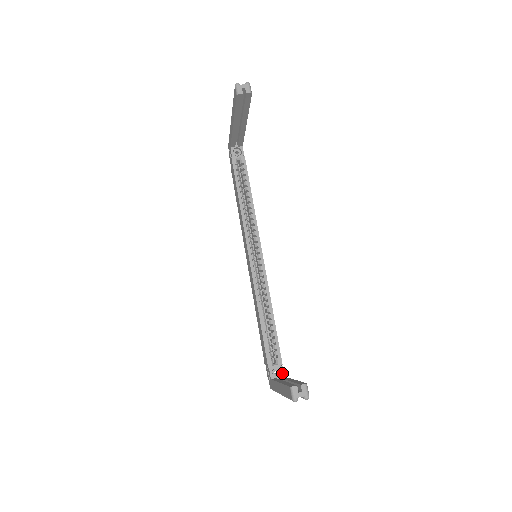
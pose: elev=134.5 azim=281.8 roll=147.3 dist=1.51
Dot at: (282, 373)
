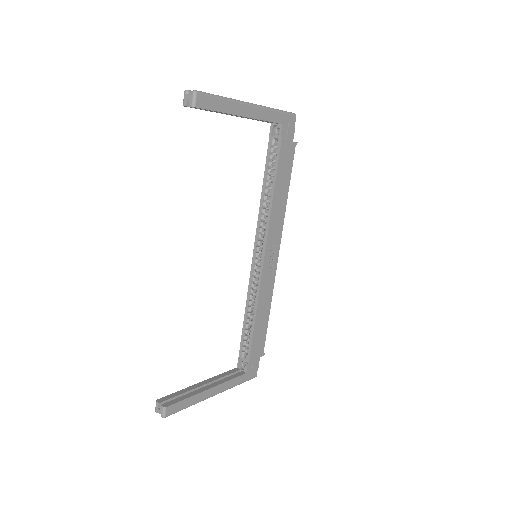
Dot at: (245, 369)
